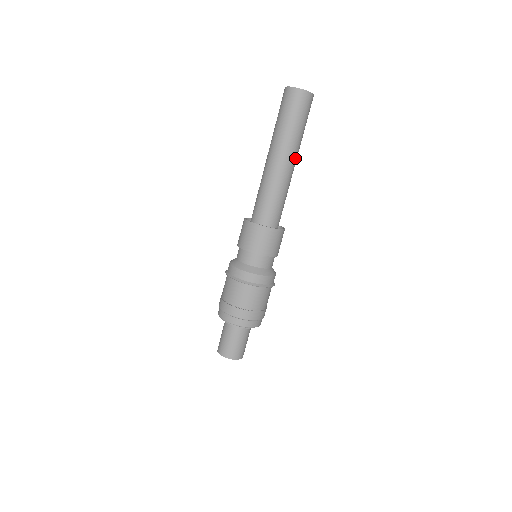
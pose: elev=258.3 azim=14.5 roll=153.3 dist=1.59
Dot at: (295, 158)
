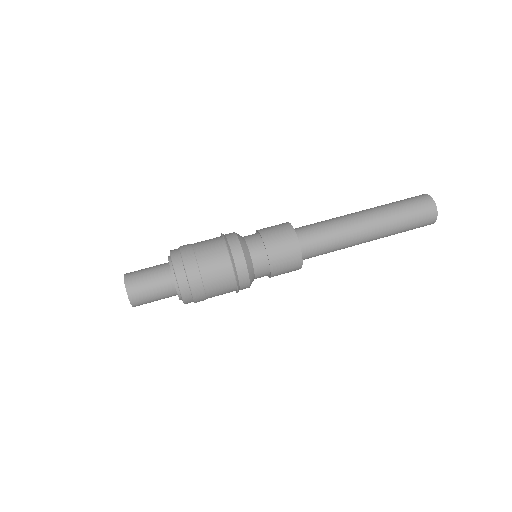
Dot at: (373, 225)
